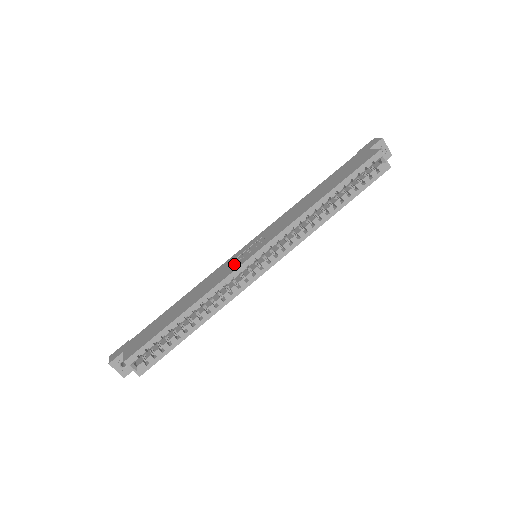
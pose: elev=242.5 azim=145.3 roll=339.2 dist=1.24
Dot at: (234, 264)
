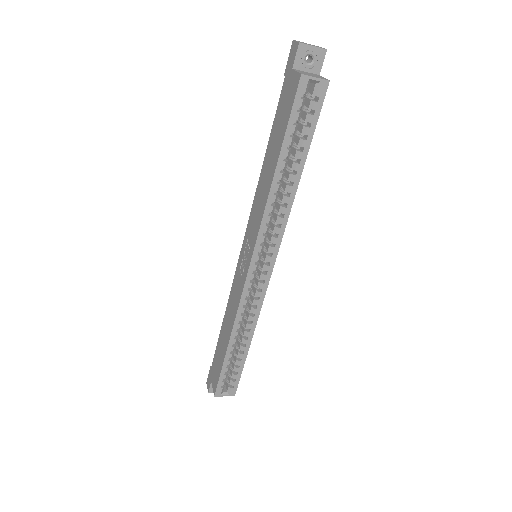
Dot at: (240, 281)
